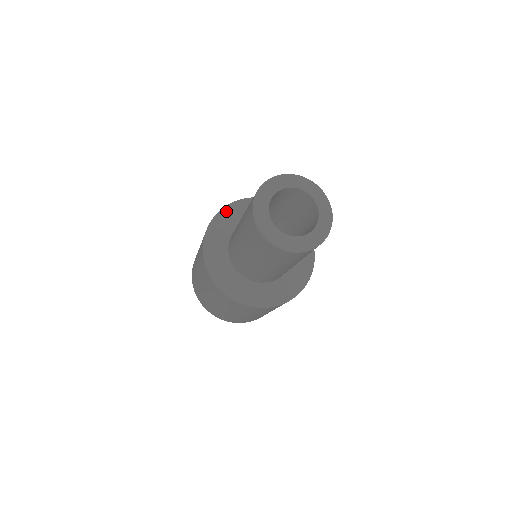
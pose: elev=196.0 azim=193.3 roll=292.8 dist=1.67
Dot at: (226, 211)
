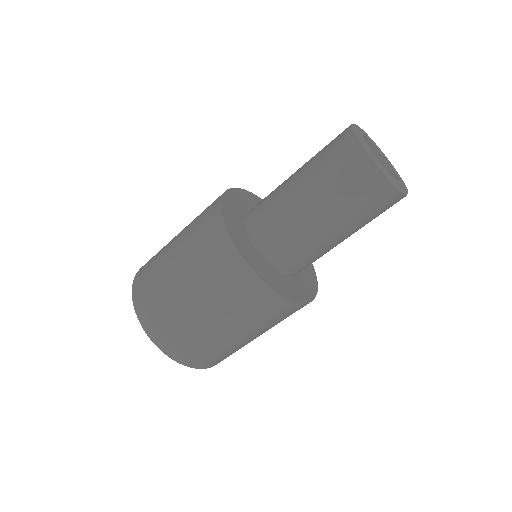
Dot at: (233, 192)
